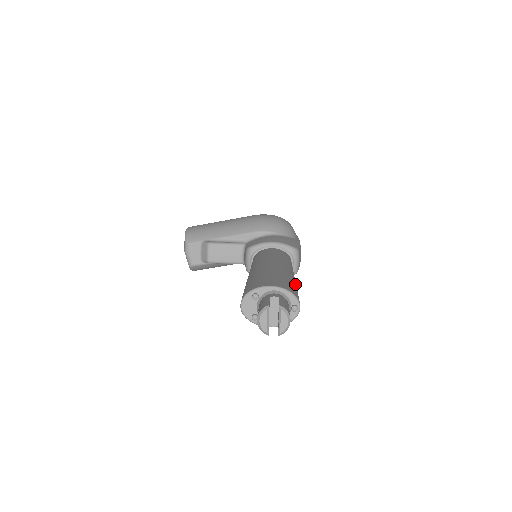
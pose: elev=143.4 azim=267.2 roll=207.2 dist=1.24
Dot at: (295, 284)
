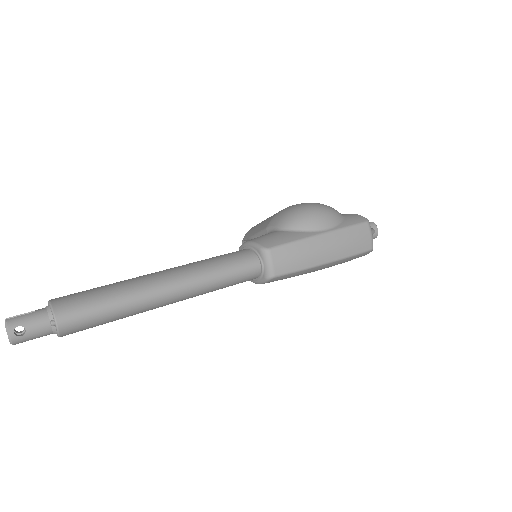
Dot at: (118, 297)
